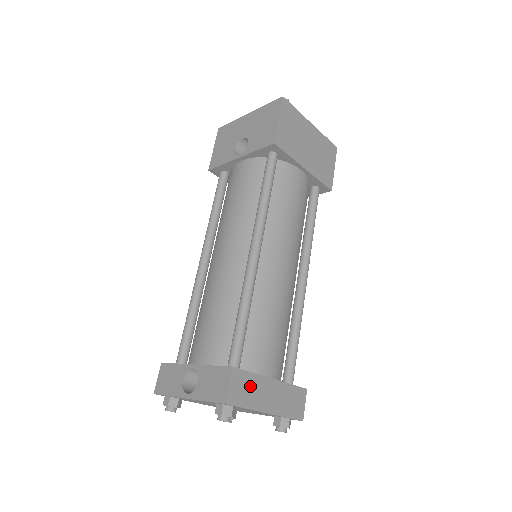
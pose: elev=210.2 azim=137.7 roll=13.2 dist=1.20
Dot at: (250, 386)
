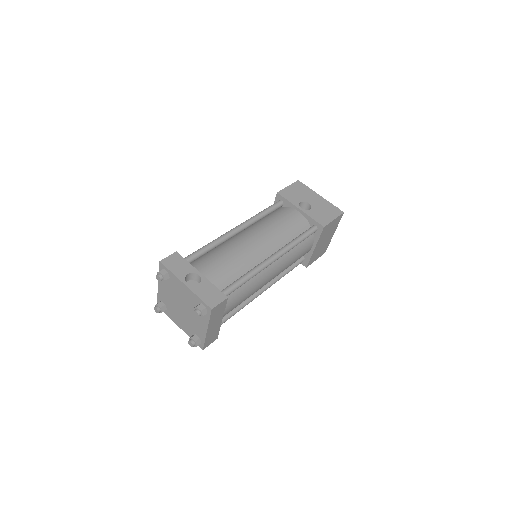
Dot at: (219, 312)
